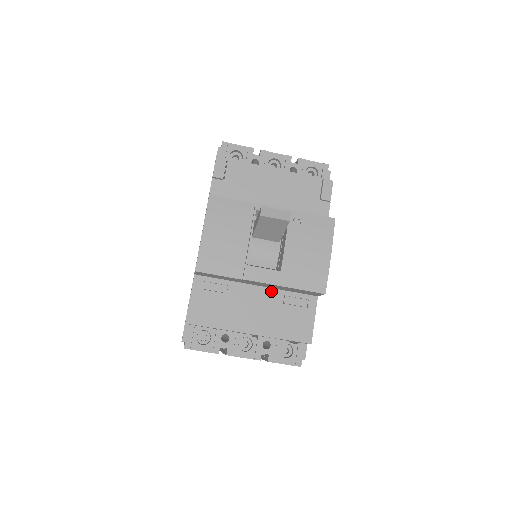
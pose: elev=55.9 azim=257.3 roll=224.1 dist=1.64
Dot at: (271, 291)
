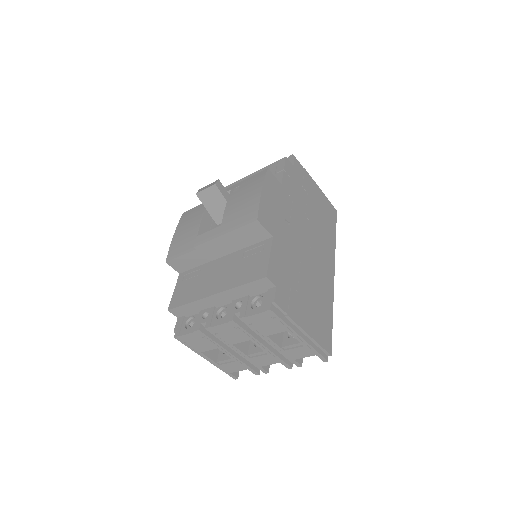
Dot at: (233, 255)
